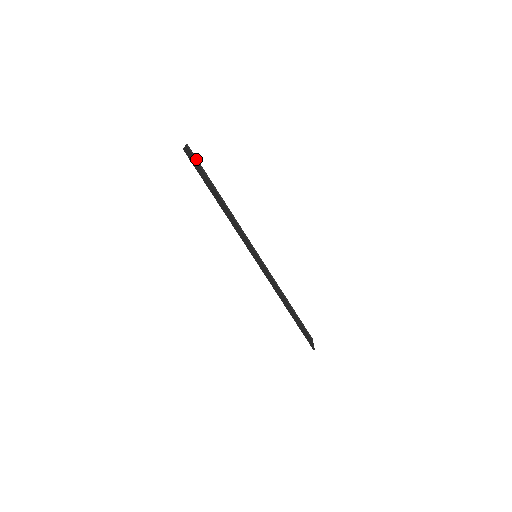
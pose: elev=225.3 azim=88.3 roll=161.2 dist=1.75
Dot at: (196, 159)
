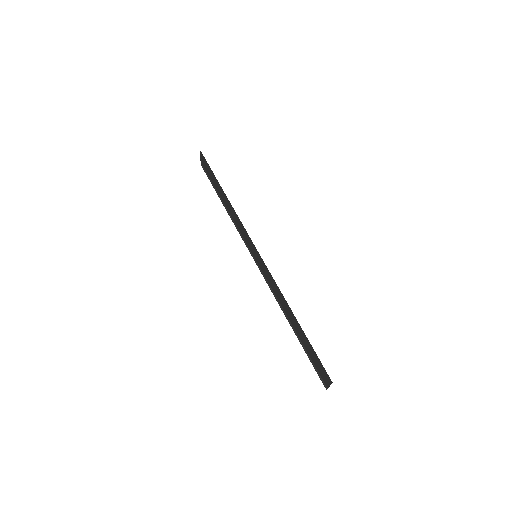
Dot at: (207, 176)
